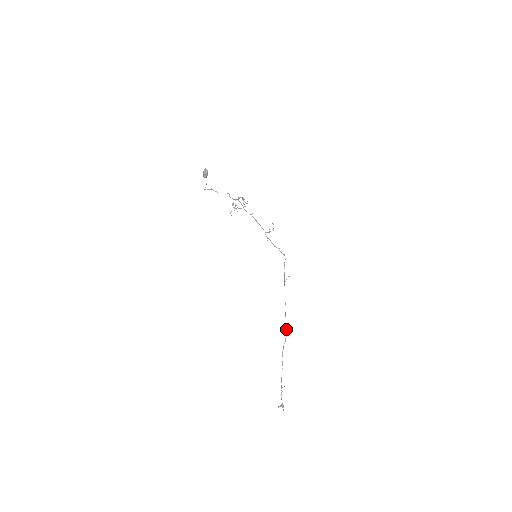
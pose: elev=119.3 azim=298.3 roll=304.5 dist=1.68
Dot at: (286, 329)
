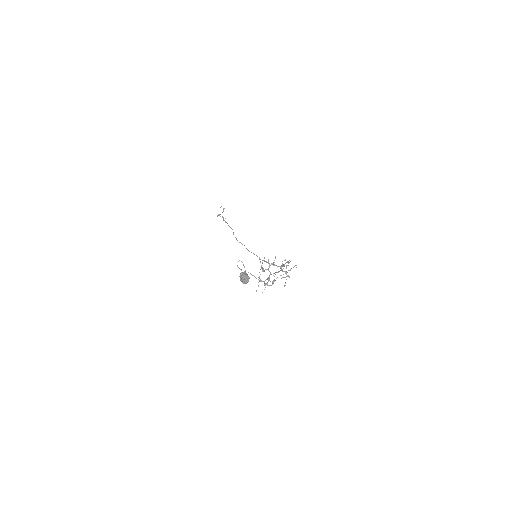
Dot at: occluded
